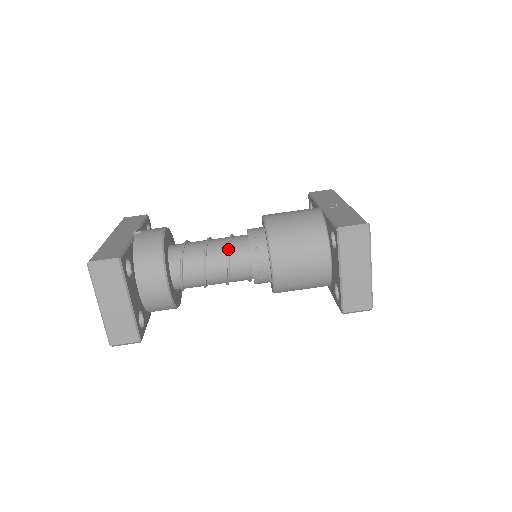
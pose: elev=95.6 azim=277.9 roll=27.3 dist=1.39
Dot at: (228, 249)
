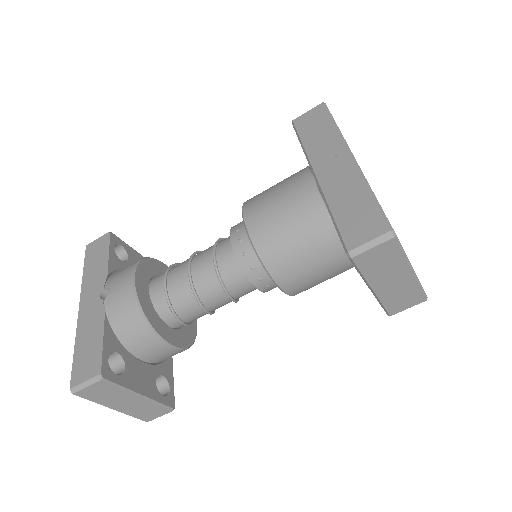
Dot at: (218, 277)
